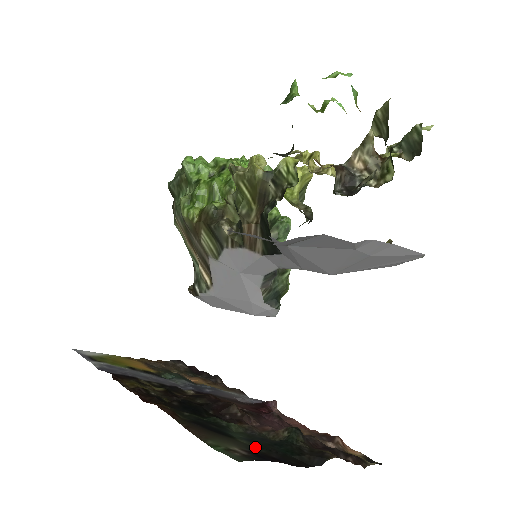
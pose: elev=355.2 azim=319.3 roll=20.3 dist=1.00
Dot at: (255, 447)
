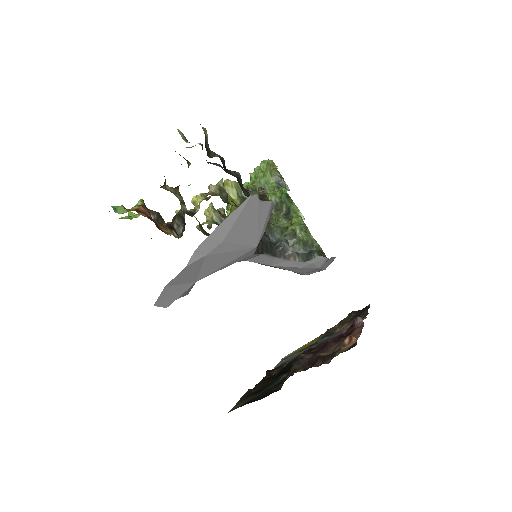
Dot at: occluded
